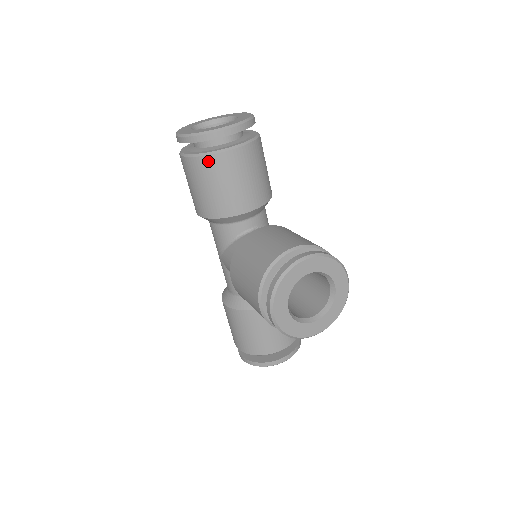
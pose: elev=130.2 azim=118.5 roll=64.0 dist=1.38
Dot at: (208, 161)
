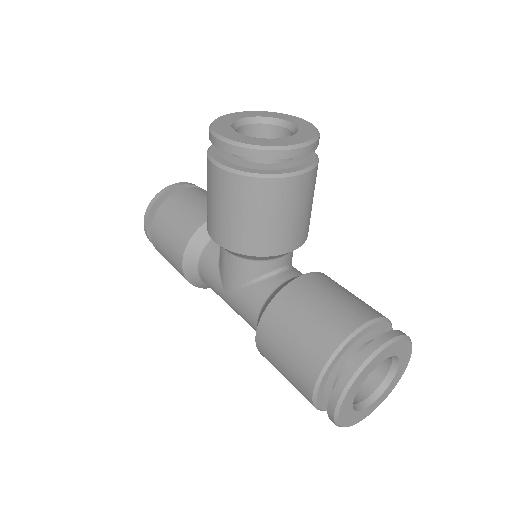
Dot at: (165, 205)
